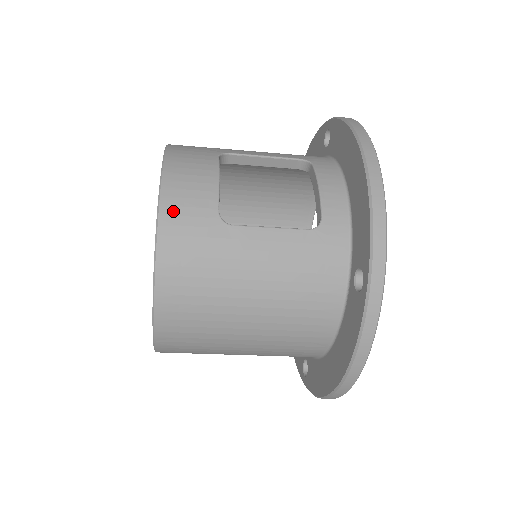
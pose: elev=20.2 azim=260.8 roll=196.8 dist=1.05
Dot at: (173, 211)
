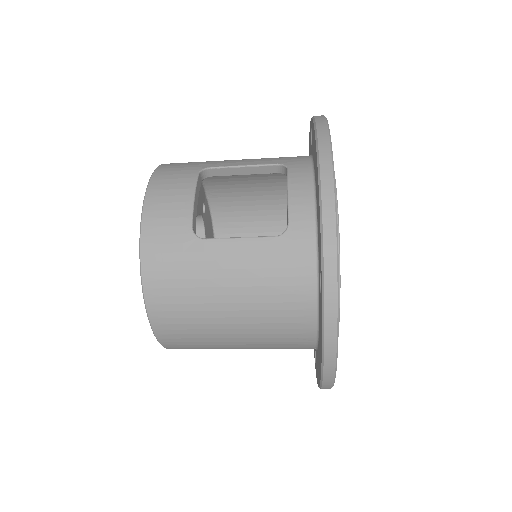
Dot at: (153, 231)
